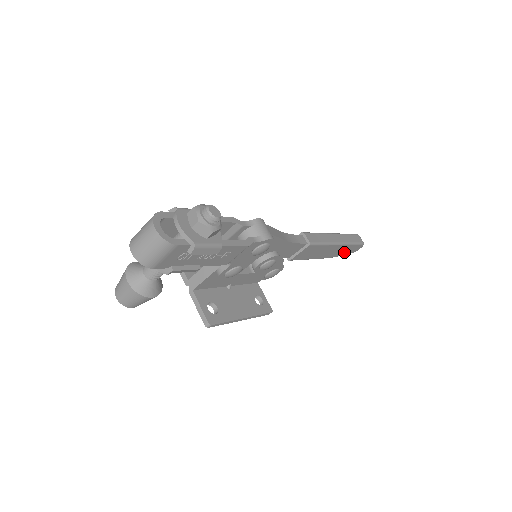
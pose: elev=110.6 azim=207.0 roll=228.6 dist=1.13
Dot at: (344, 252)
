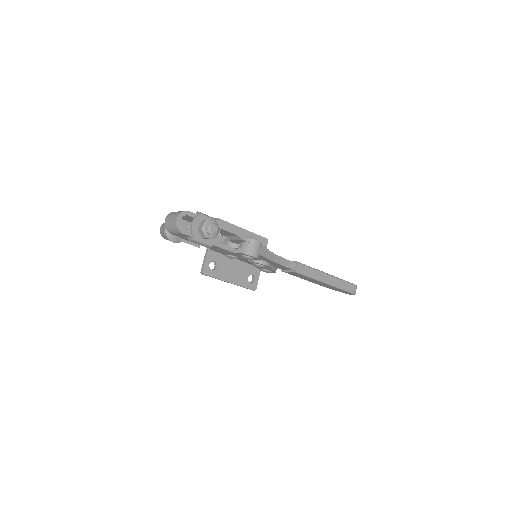
Dot at: (336, 289)
